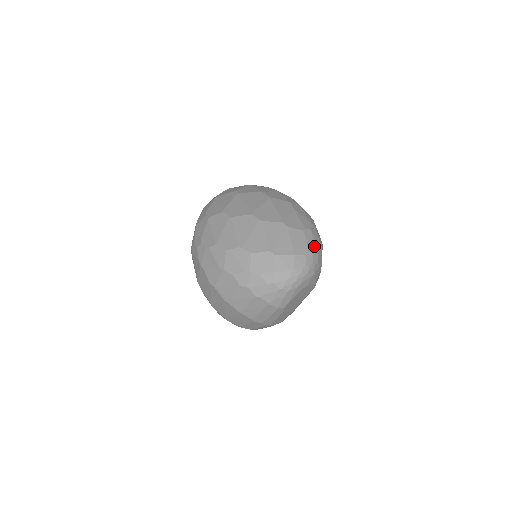
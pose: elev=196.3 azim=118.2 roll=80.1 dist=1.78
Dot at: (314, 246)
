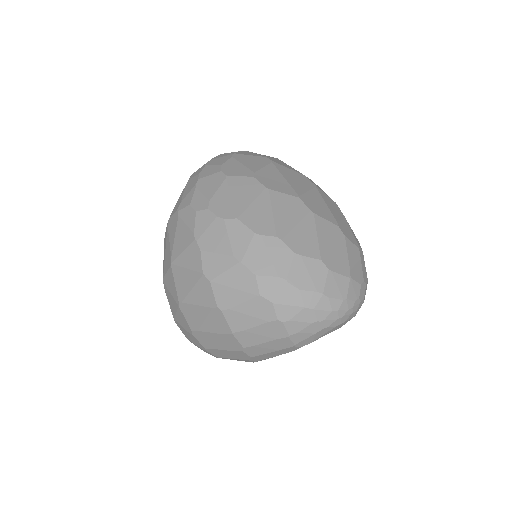
Dot at: (366, 275)
